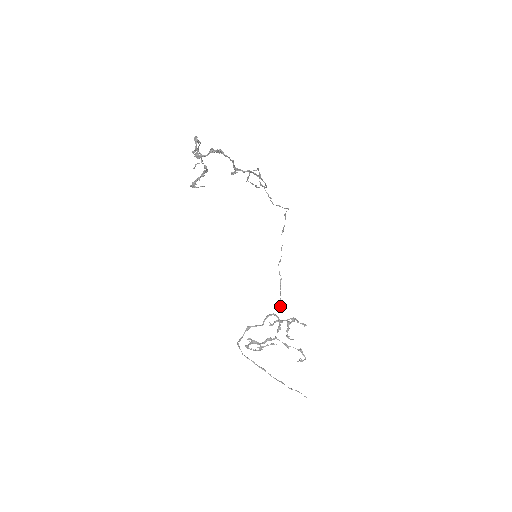
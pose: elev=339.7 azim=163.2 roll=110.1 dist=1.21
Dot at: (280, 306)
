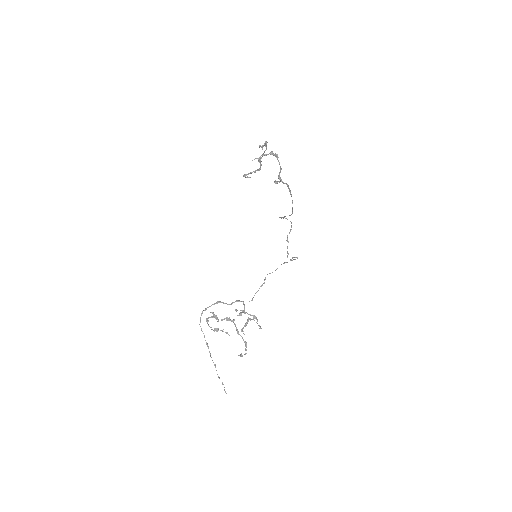
Dot at: occluded
